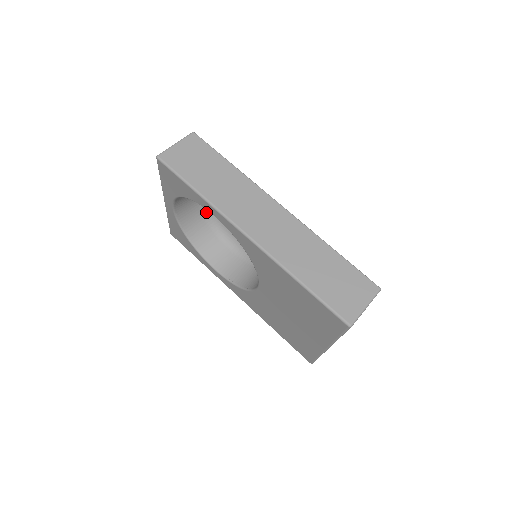
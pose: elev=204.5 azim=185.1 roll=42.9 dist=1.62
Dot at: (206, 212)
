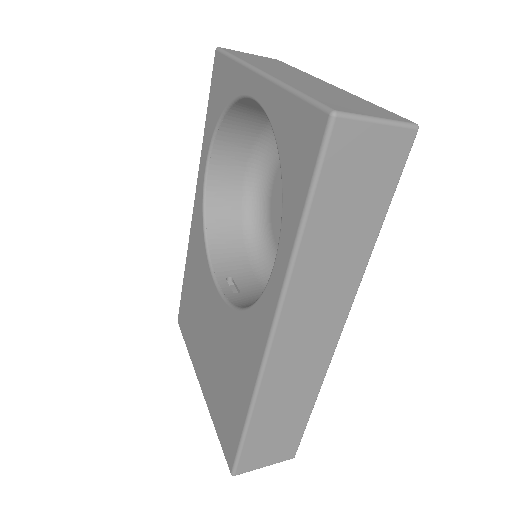
Dot at: occluded
